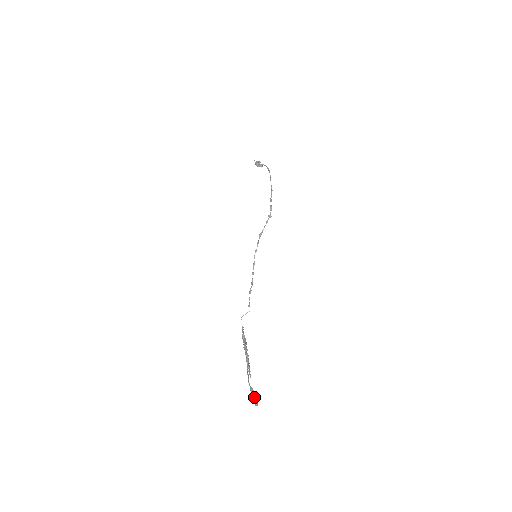
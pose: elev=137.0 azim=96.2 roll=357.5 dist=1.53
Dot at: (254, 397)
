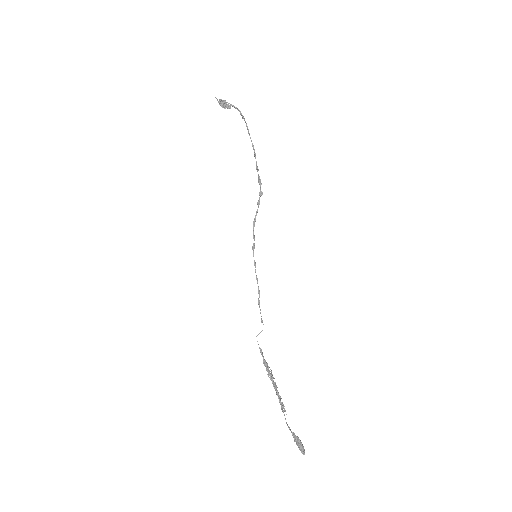
Dot at: (300, 446)
